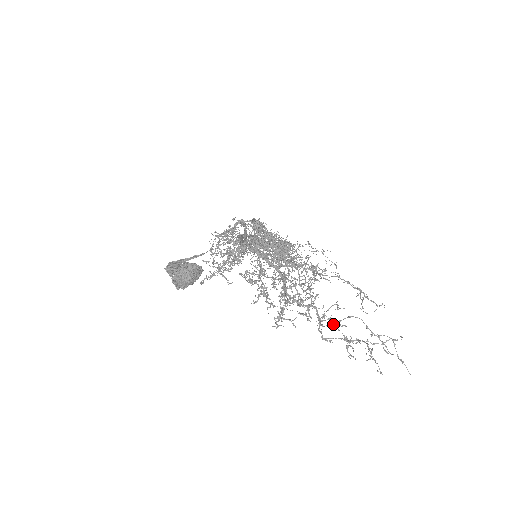
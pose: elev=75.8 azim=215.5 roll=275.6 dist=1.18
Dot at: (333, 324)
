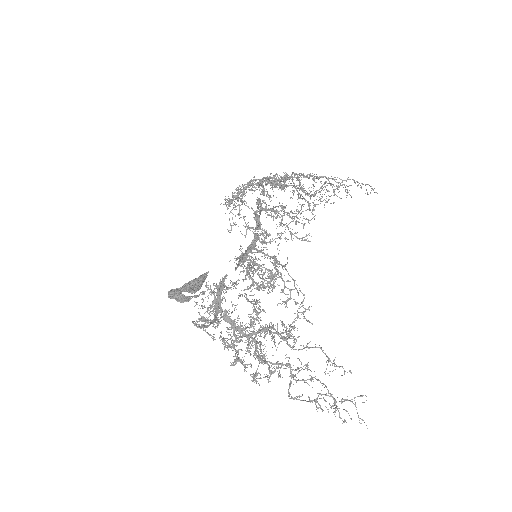
Dot at: (304, 381)
